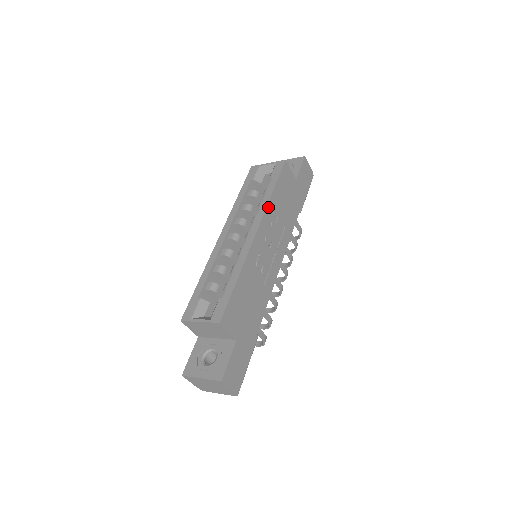
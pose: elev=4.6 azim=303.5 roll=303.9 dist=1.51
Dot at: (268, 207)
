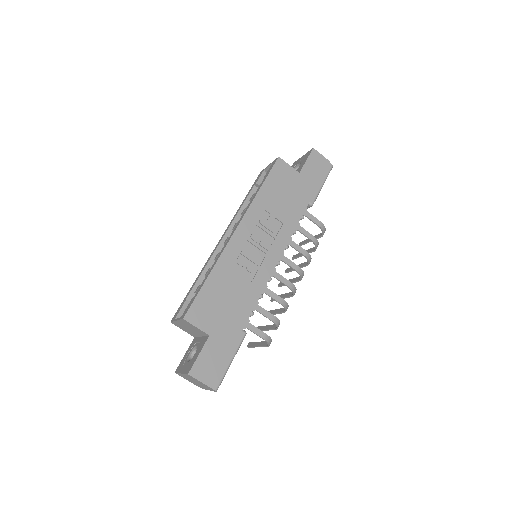
Dot at: (252, 206)
